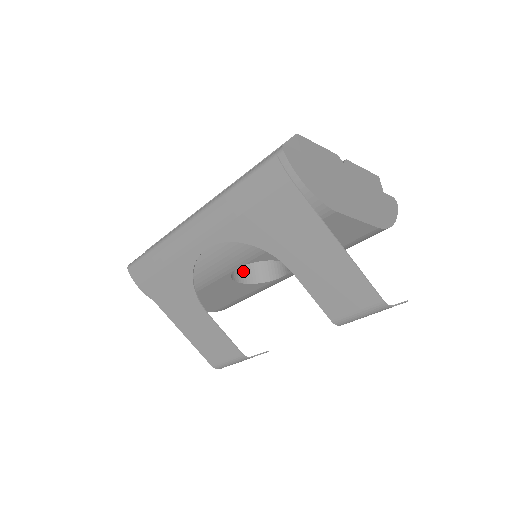
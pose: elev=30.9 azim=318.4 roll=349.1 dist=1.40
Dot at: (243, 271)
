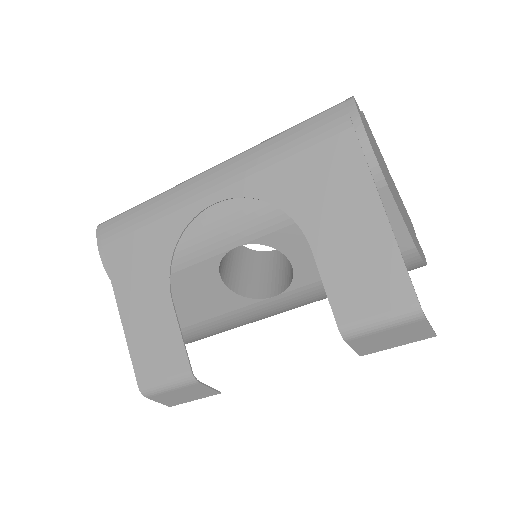
Dot at: (230, 276)
